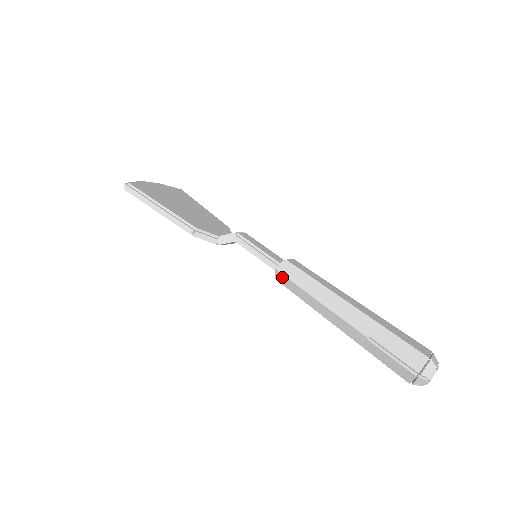
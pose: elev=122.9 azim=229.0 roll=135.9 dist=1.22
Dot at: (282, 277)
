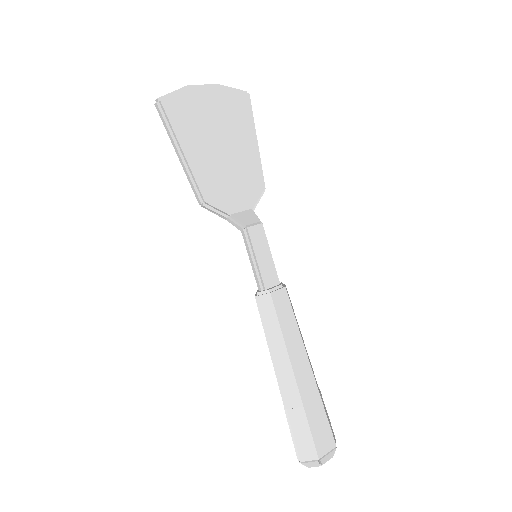
Dot at: (257, 304)
